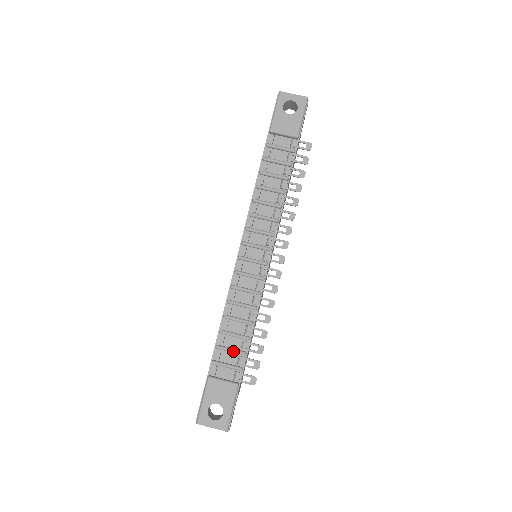
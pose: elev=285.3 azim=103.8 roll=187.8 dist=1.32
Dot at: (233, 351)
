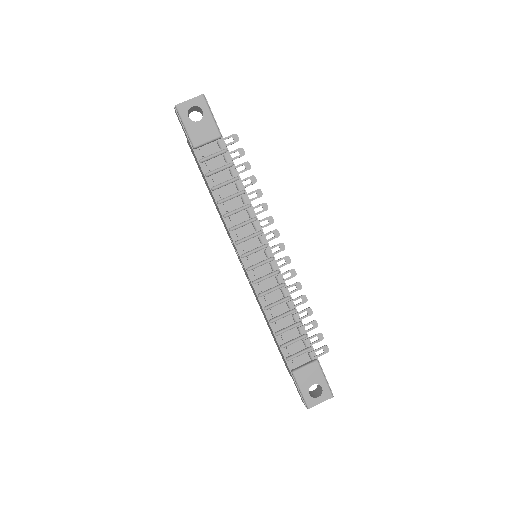
Dot at: (296, 341)
